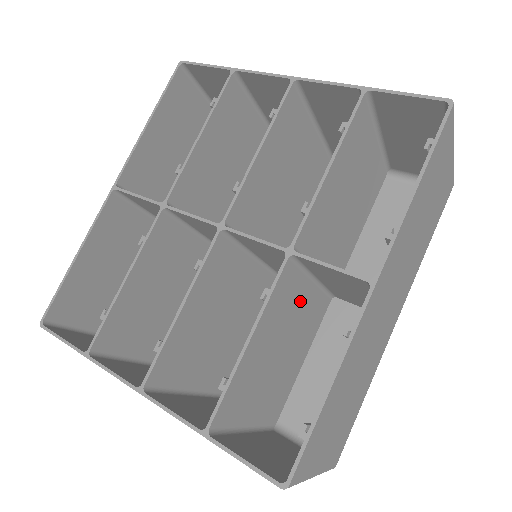
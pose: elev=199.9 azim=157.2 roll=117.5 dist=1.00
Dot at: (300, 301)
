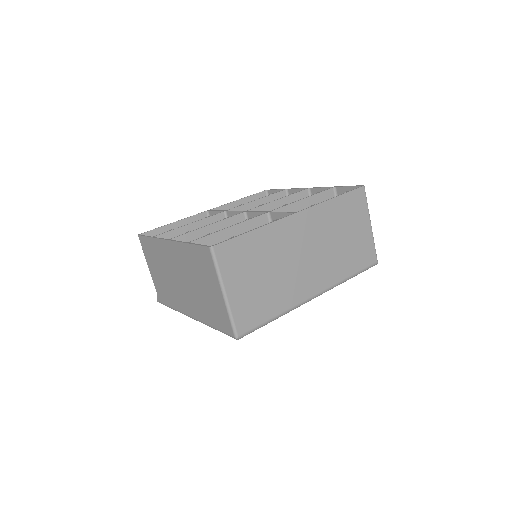
Dot at: occluded
